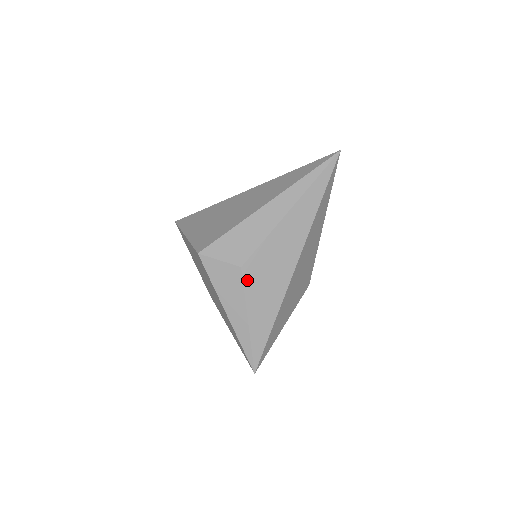
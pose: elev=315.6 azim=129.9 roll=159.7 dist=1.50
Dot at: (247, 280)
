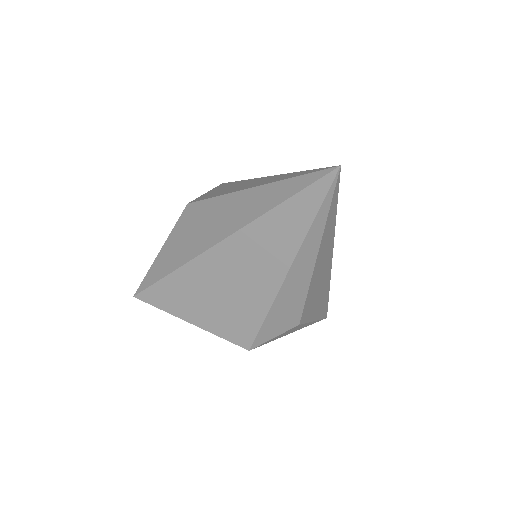
Dot at: (306, 319)
